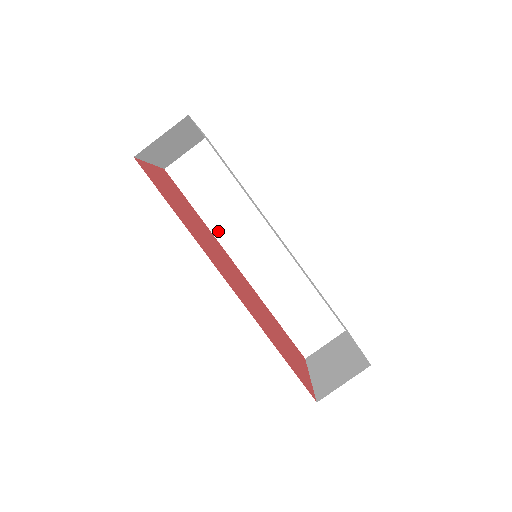
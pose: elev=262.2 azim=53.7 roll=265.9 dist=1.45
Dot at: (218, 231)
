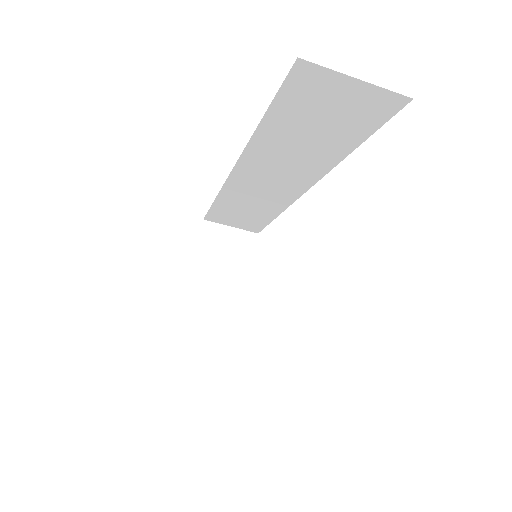
Dot at: (257, 148)
